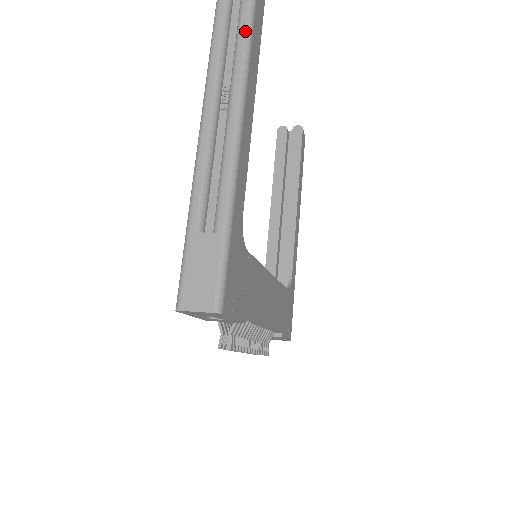
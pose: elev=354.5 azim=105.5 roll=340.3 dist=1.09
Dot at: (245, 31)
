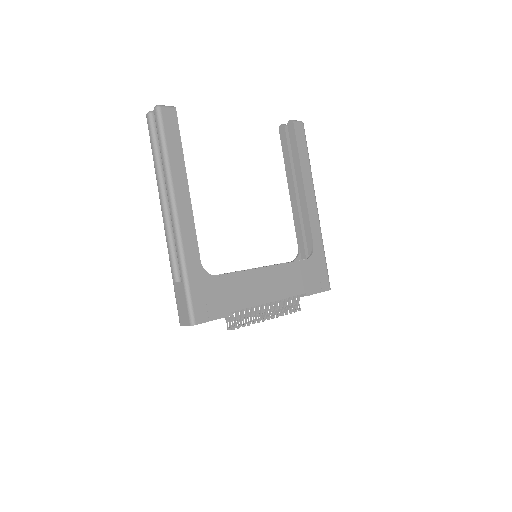
Dot at: (162, 151)
